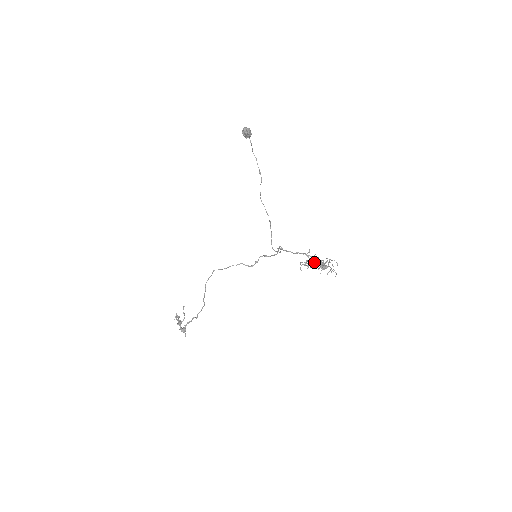
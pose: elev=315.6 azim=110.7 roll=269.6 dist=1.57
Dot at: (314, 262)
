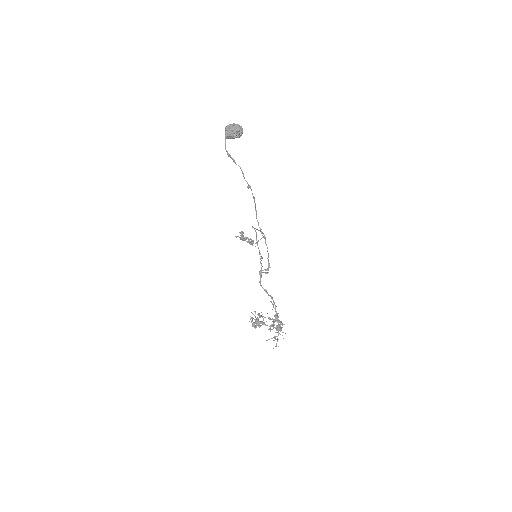
Dot at: (252, 324)
